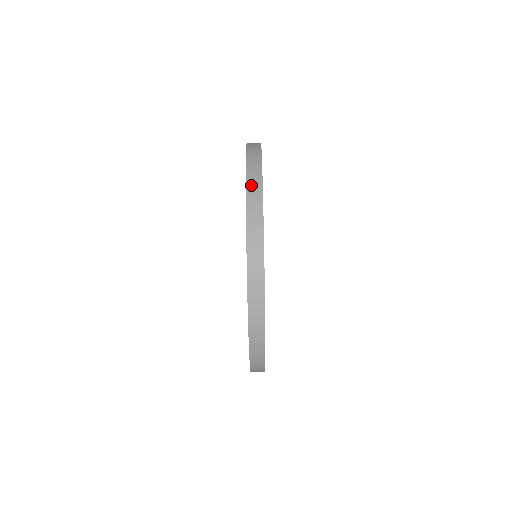
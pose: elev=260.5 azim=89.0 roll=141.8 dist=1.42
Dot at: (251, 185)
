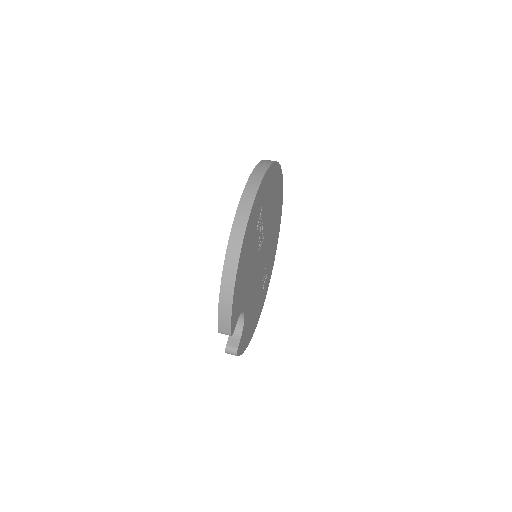
Dot at: occluded
